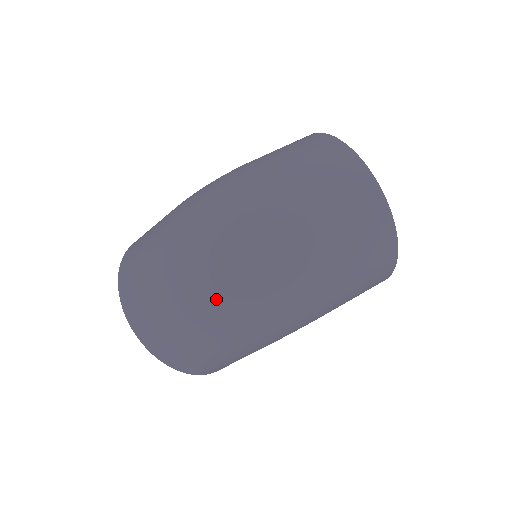
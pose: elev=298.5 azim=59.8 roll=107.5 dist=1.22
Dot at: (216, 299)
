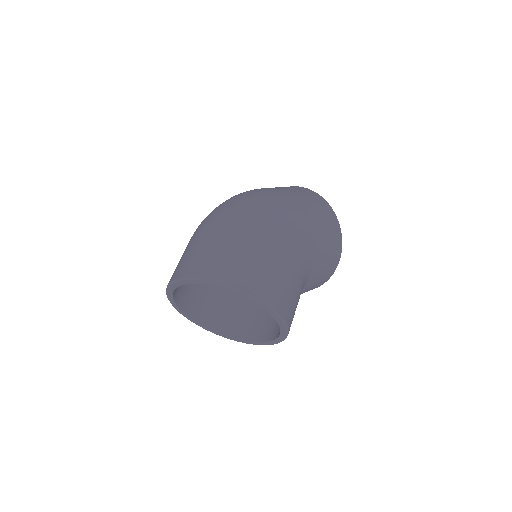
Dot at: (230, 214)
